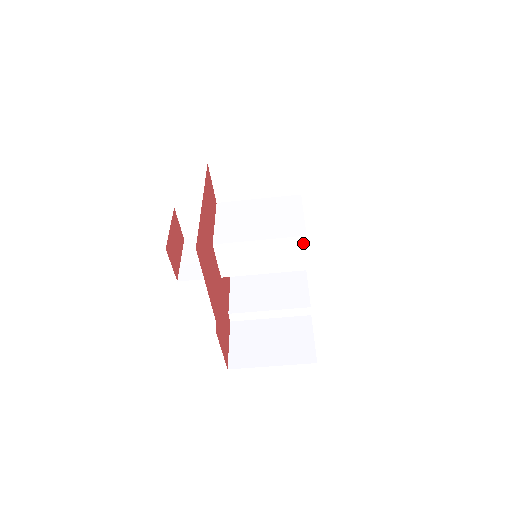
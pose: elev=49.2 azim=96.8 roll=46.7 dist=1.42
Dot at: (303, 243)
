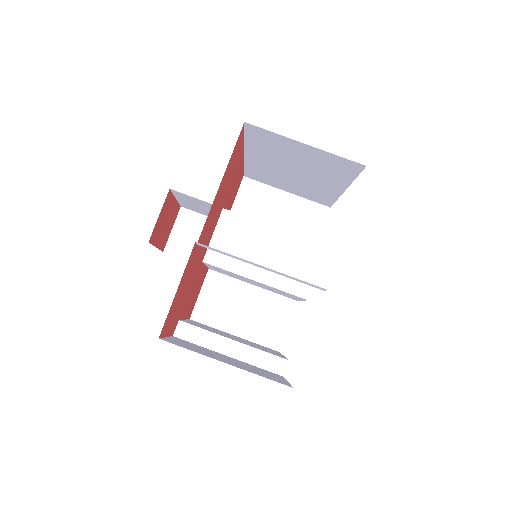
Dot at: (319, 255)
